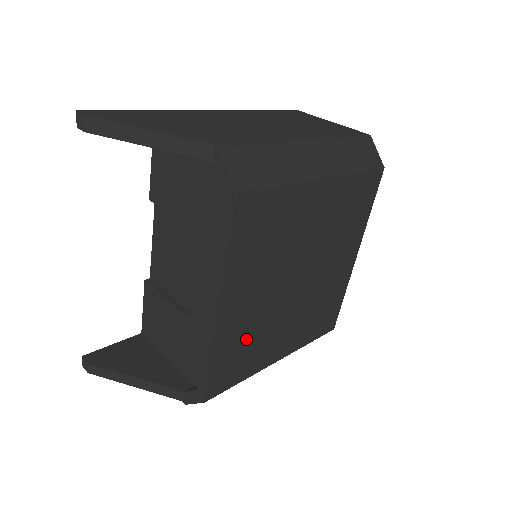
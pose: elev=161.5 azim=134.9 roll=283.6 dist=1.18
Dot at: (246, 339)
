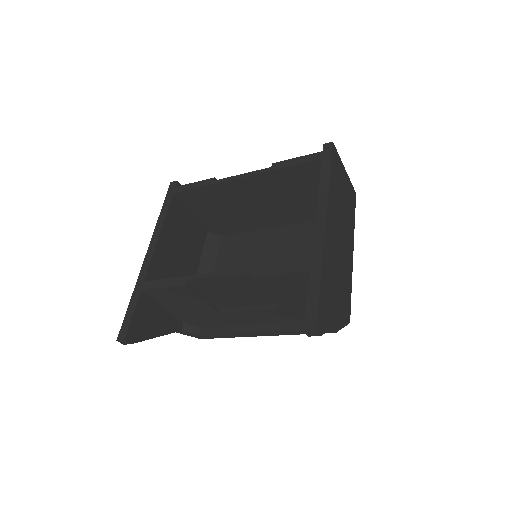
Dot at: occluded
